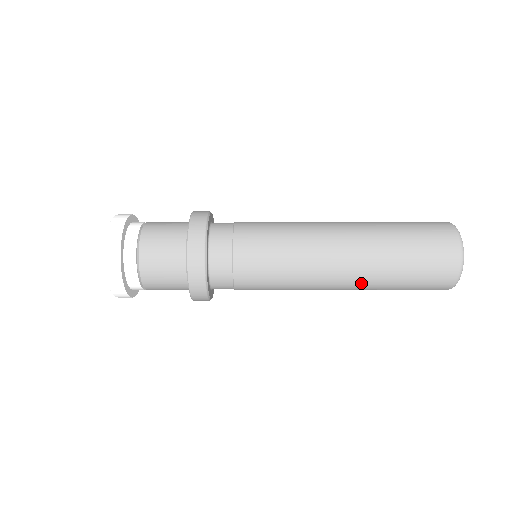
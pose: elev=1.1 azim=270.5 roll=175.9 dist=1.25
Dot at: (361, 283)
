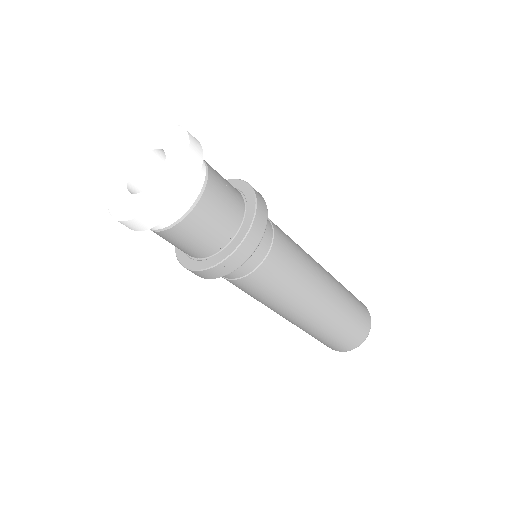
Dot at: (335, 302)
